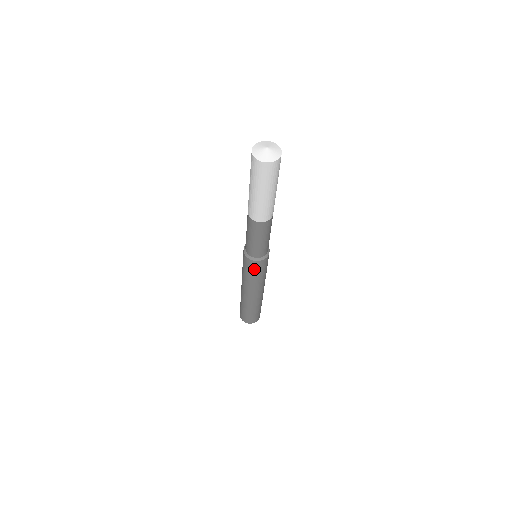
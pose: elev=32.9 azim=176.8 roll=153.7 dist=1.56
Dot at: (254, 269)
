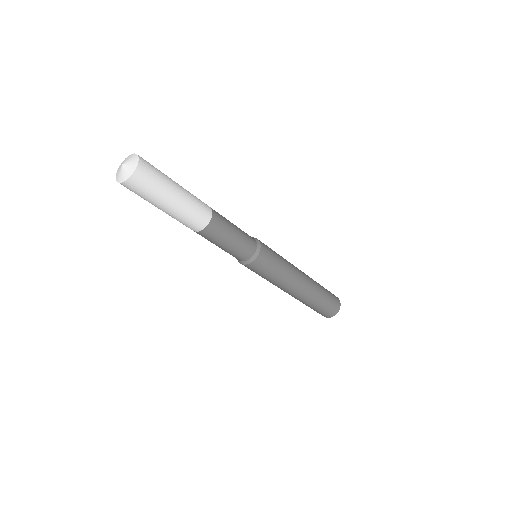
Dot at: (254, 271)
